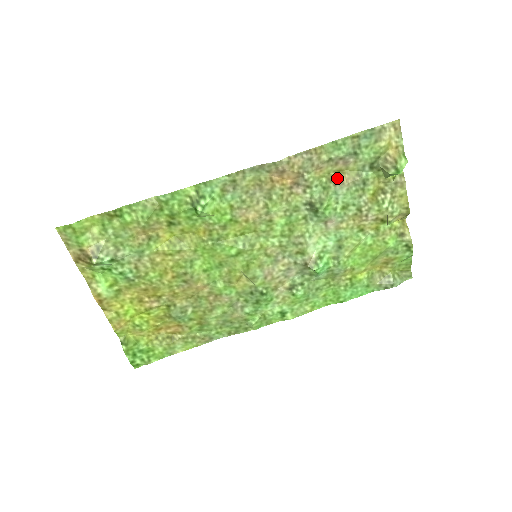
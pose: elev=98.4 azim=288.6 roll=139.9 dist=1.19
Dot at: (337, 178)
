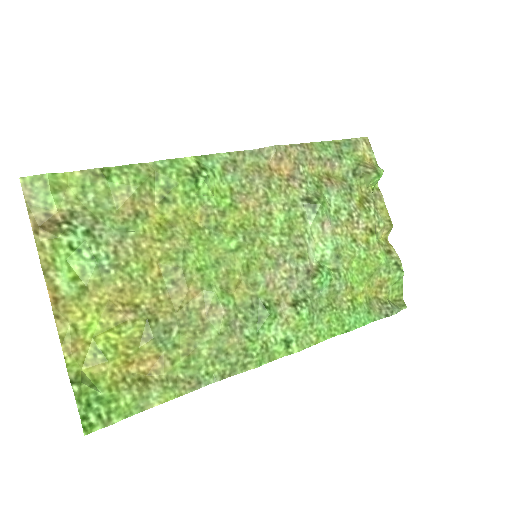
Dot at: (327, 180)
